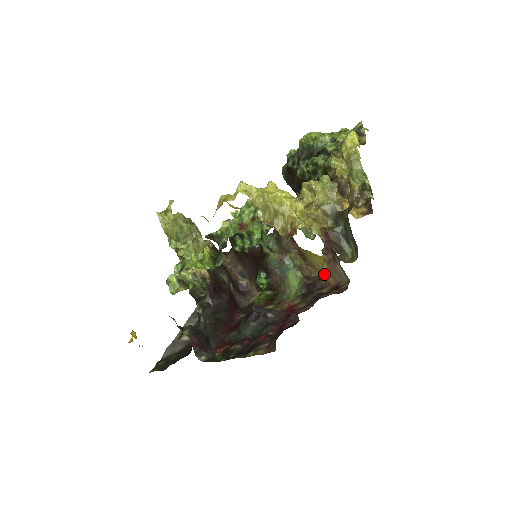
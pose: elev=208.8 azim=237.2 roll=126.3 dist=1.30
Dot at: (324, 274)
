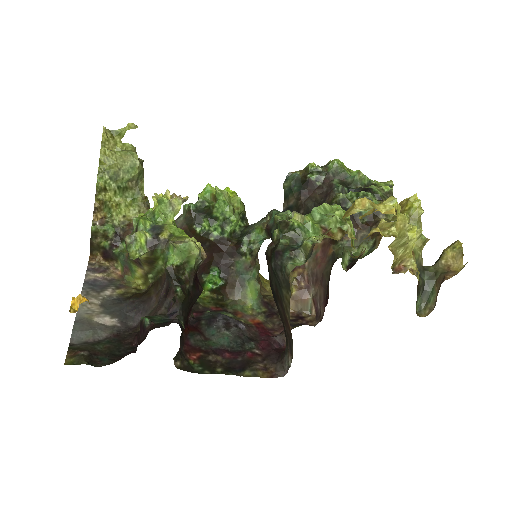
Dot at: occluded
